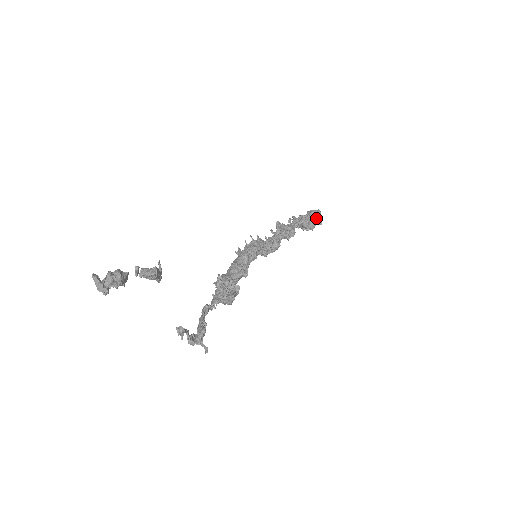
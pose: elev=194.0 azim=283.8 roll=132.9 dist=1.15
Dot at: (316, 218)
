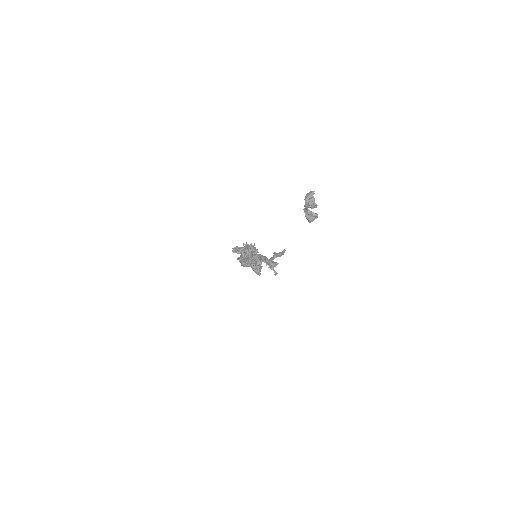
Dot at: occluded
